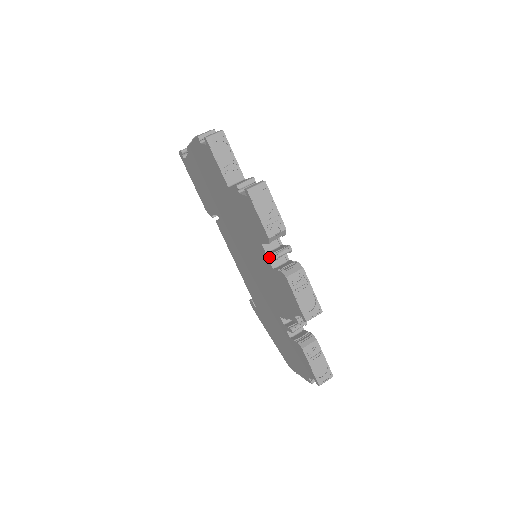
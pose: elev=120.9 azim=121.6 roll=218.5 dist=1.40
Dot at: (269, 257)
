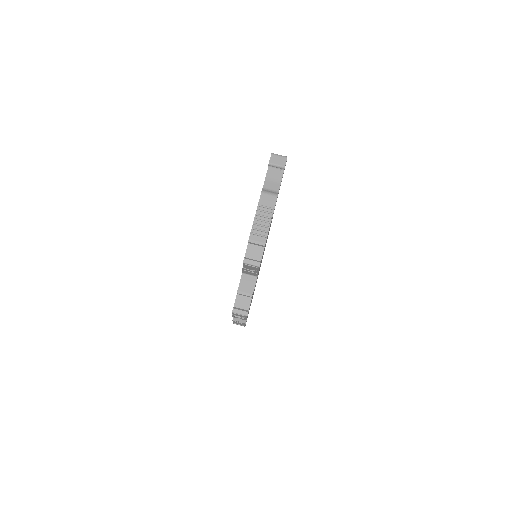
Dot at: occluded
